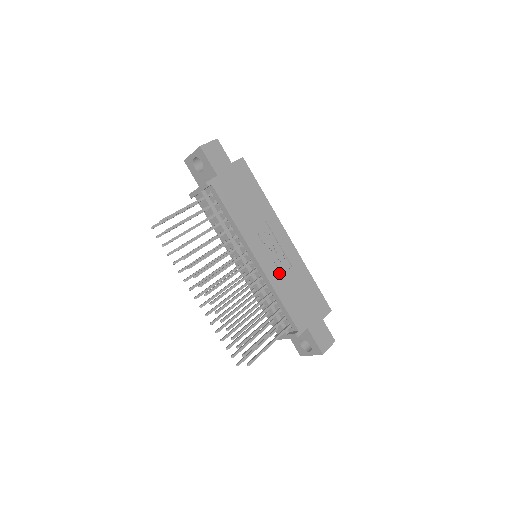
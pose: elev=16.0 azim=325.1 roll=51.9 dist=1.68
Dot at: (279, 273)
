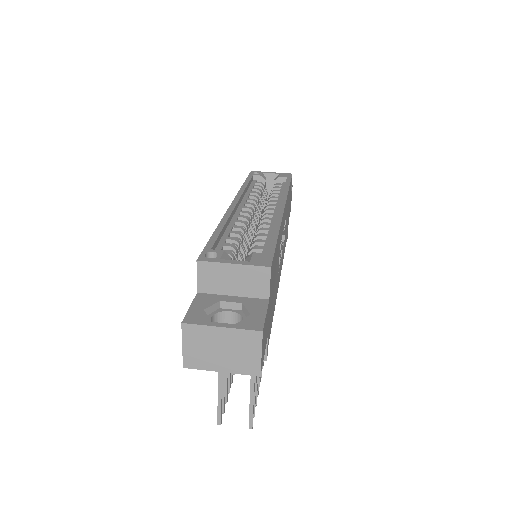
Dot at: occluded
